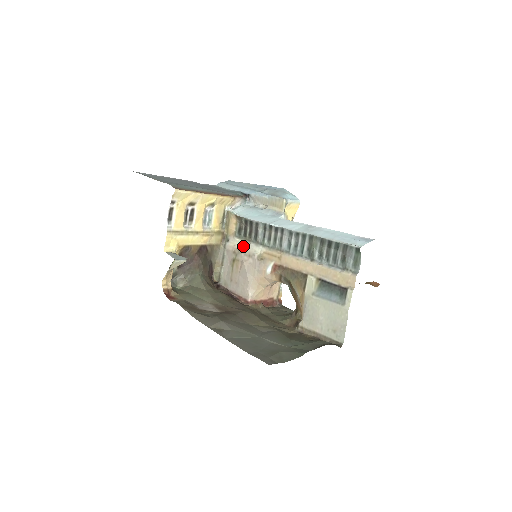
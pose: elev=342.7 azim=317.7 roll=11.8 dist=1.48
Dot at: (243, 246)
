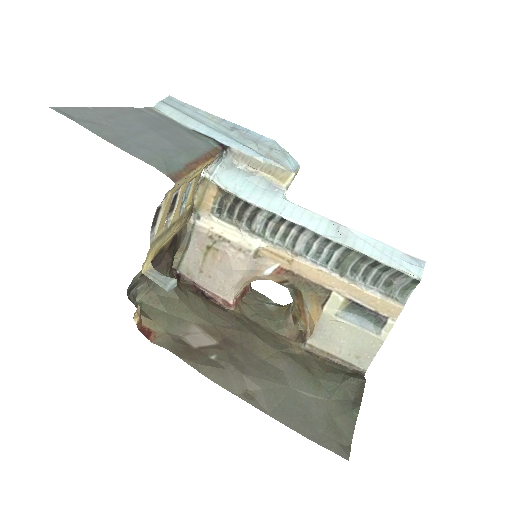
Dot at: (228, 233)
